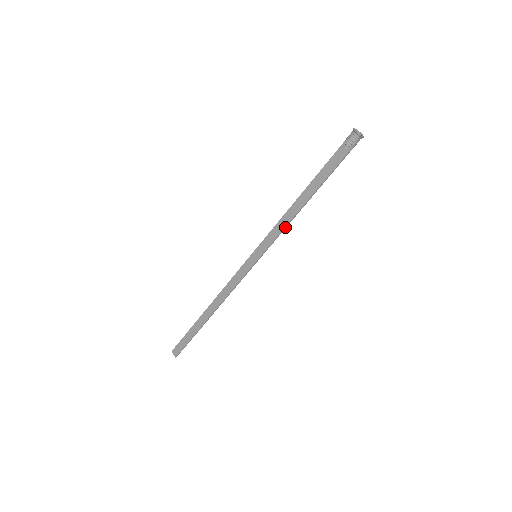
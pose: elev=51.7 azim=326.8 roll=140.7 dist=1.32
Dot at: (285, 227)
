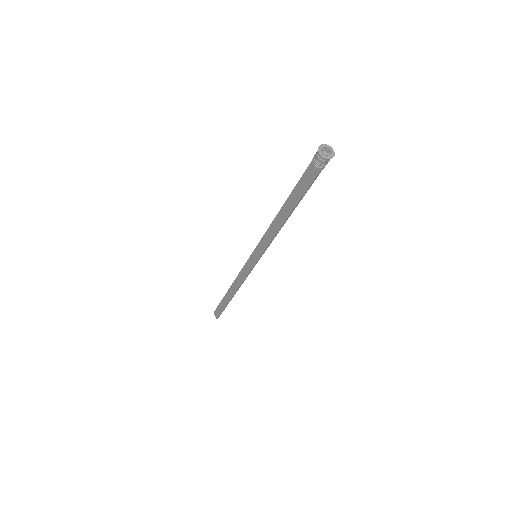
Dot at: (274, 237)
